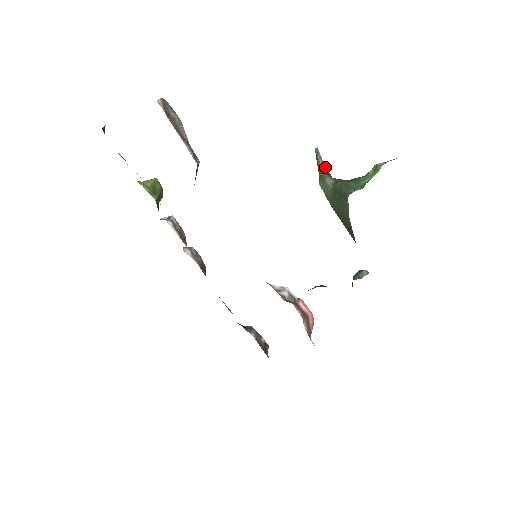
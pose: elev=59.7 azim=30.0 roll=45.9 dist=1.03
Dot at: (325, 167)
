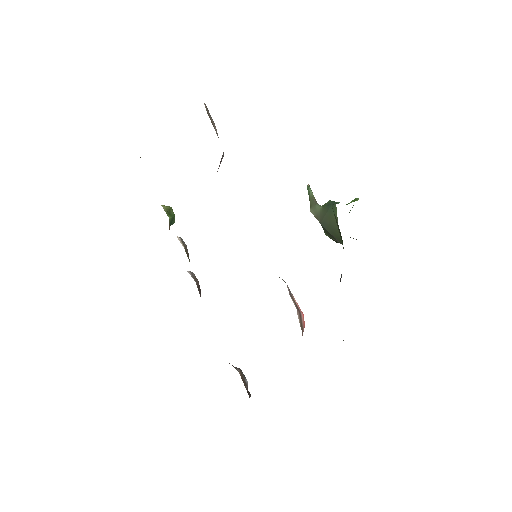
Dot at: occluded
